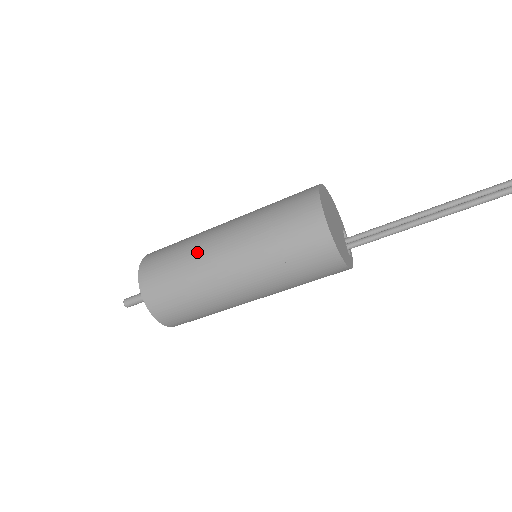
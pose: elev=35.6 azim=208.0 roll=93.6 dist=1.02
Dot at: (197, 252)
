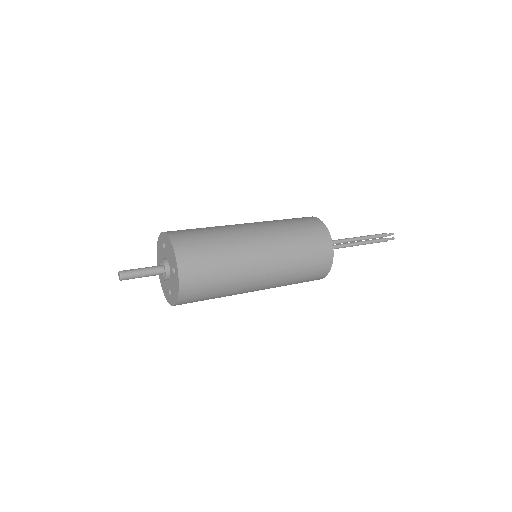
Dot at: (241, 268)
